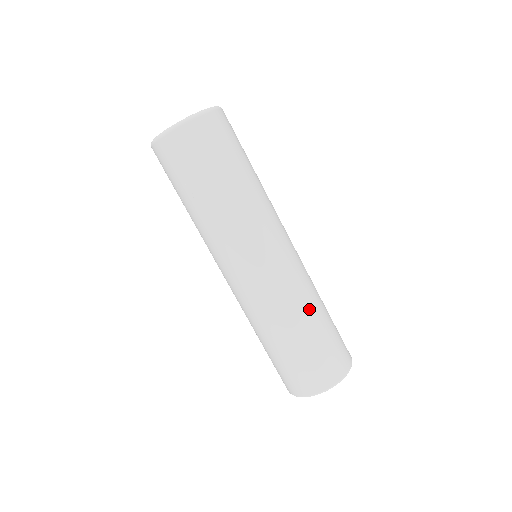
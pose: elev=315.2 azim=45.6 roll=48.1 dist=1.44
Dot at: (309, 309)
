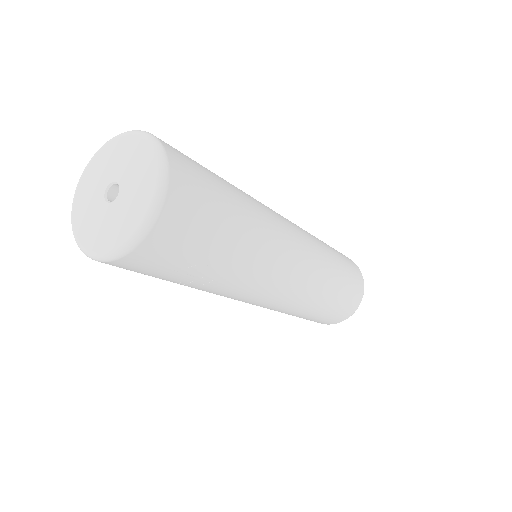
Dot at: (330, 256)
